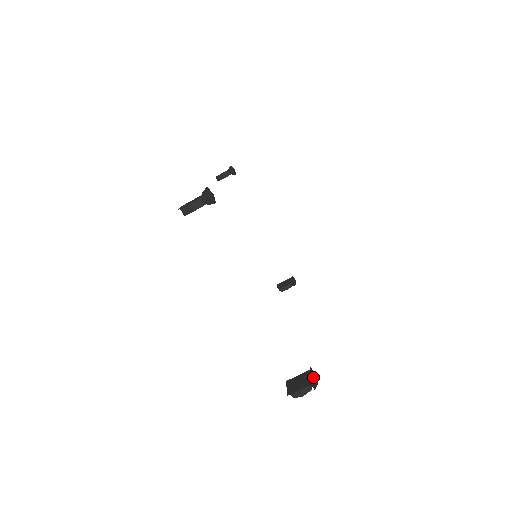
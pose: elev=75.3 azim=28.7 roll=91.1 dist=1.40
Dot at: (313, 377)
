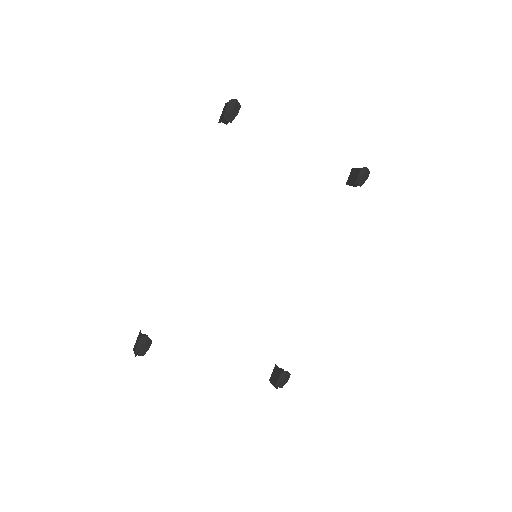
Dot at: (281, 381)
